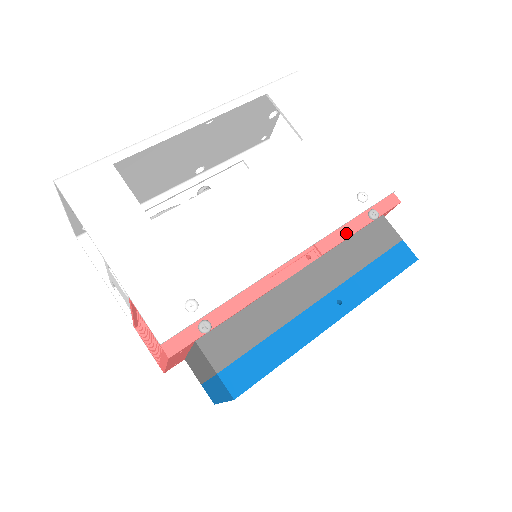
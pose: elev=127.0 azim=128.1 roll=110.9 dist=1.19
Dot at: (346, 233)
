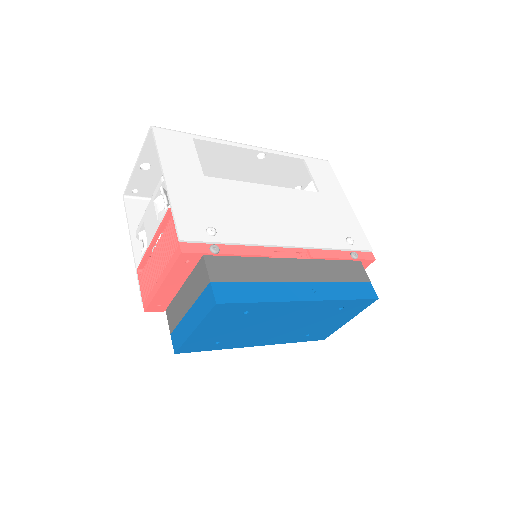
Dot at: (332, 255)
